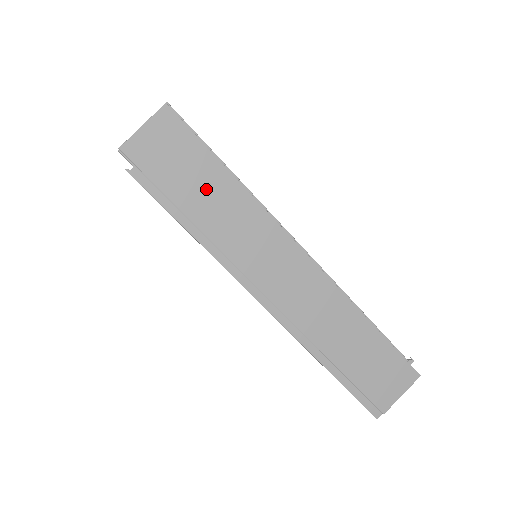
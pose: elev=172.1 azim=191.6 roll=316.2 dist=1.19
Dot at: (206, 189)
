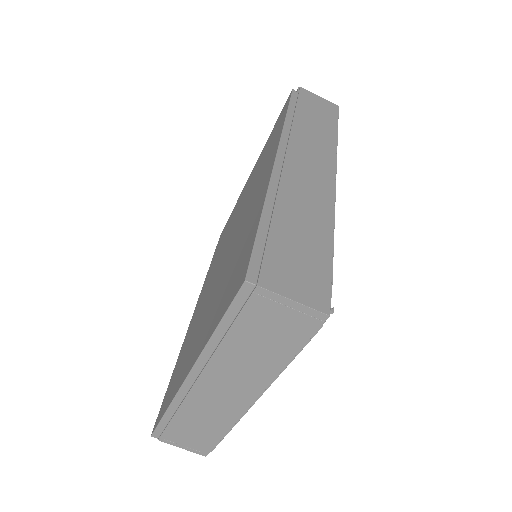
Dot at: (318, 121)
